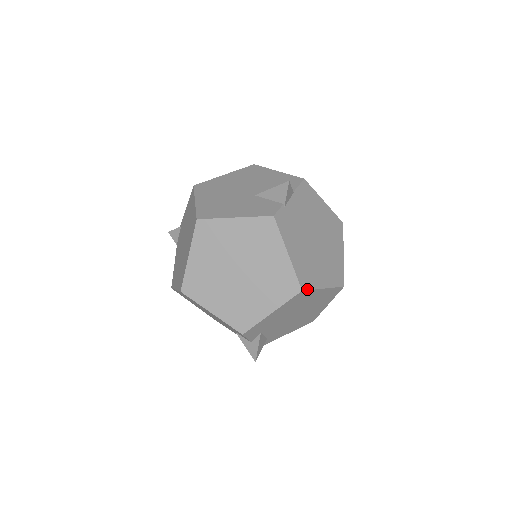
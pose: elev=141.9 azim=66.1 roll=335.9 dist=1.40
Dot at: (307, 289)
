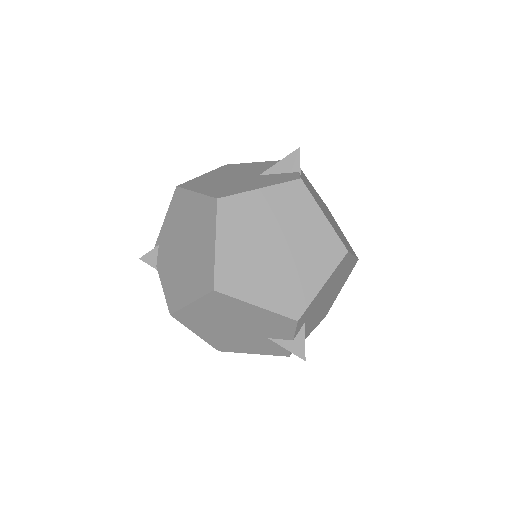
Dot at: (349, 251)
